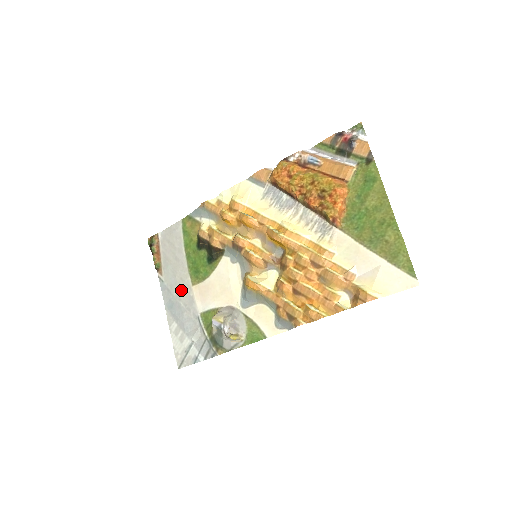
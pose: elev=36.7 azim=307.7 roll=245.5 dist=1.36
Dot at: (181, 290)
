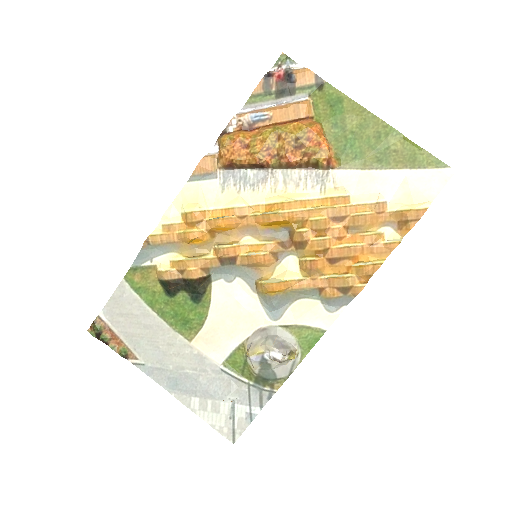
Dot at: (177, 357)
